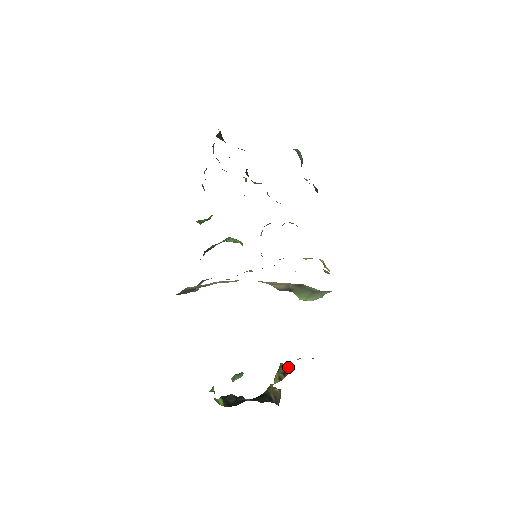
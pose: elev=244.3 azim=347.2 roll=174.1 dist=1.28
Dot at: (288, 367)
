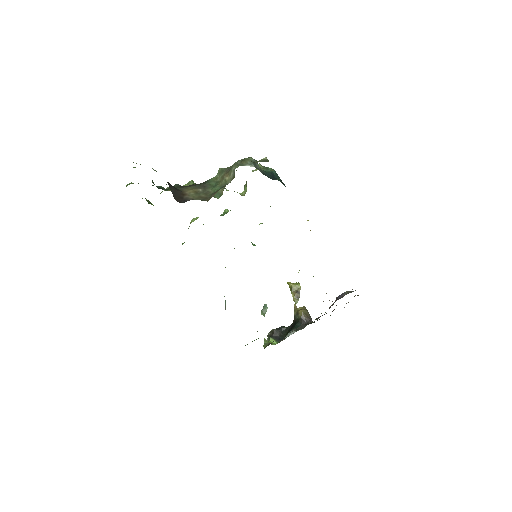
Dot at: (297, 285)
